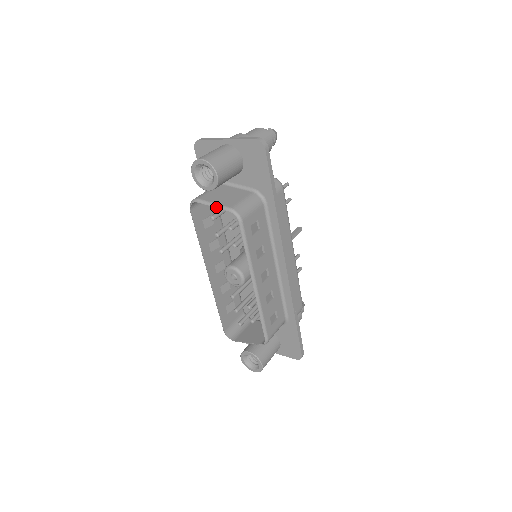
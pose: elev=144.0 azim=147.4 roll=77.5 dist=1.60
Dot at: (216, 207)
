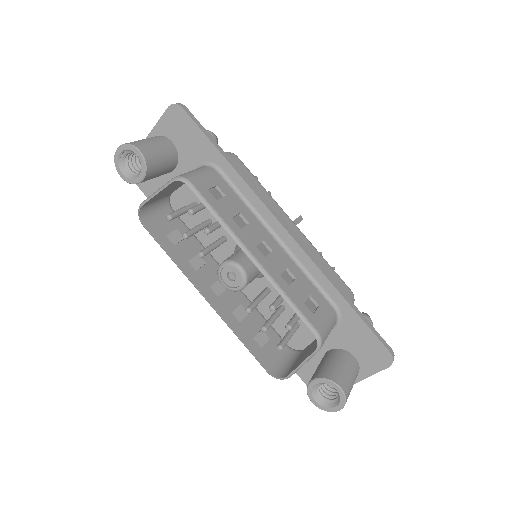
Dot at: (159, 191)
